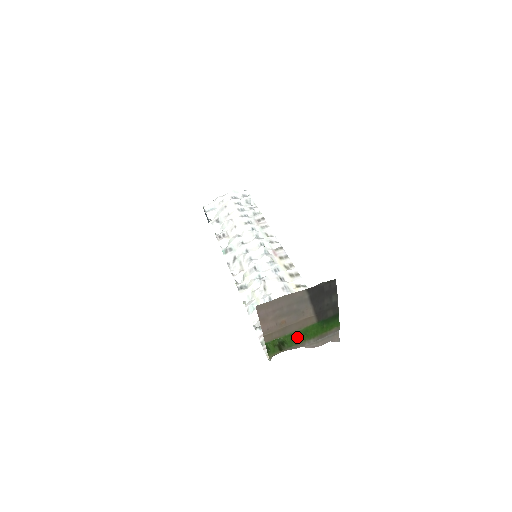
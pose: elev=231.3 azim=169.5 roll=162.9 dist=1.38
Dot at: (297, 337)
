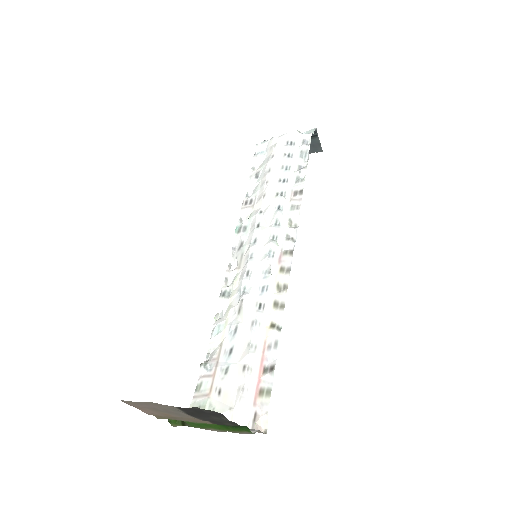
Dot at: (197, 425)
